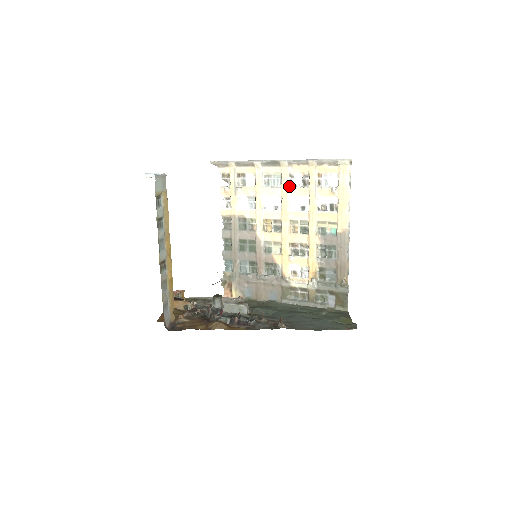
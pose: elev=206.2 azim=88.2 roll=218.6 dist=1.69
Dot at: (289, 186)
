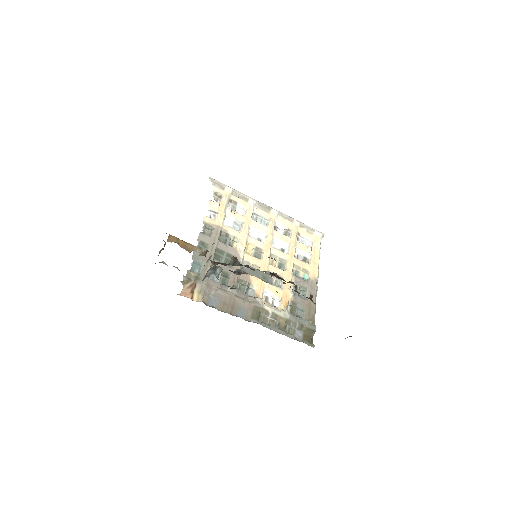
Dot at: (274, 229)
